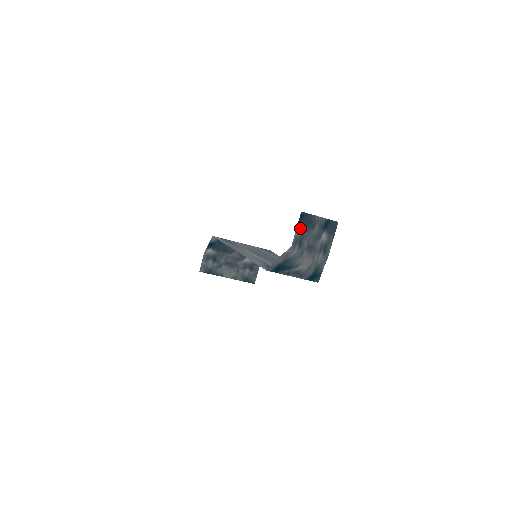
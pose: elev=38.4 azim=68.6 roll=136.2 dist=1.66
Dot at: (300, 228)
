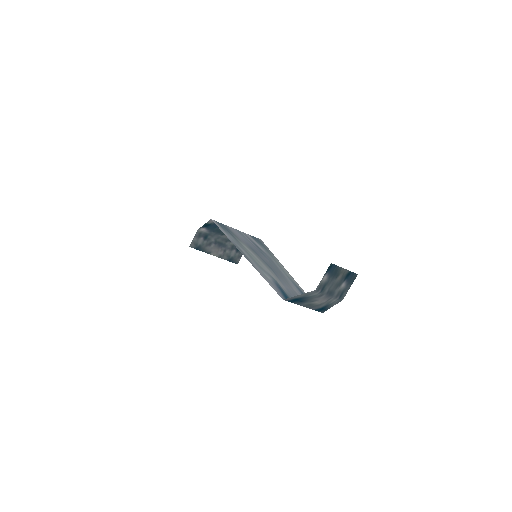
Dot at: (326, 276)
